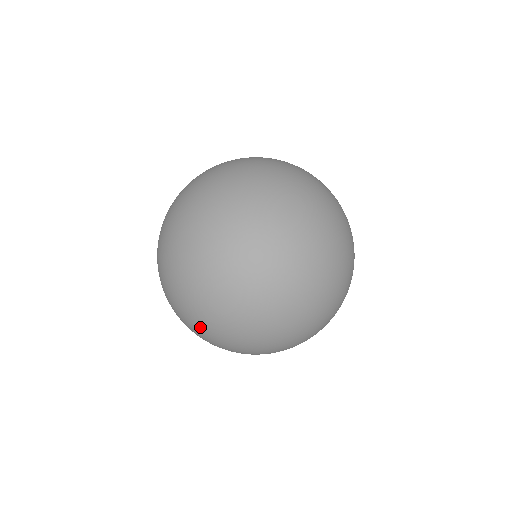
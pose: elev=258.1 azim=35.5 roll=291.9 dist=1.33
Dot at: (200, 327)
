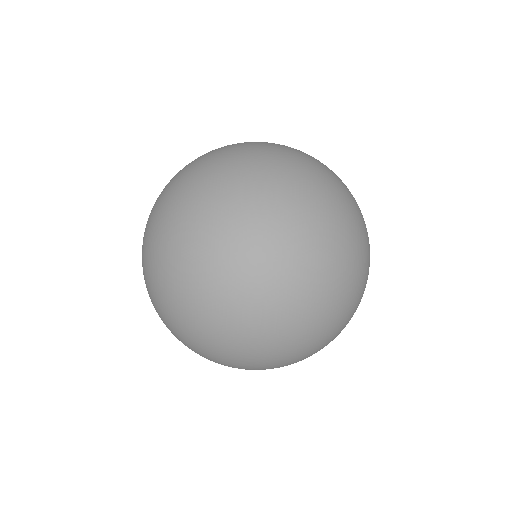
Dot at: (162, 304)
